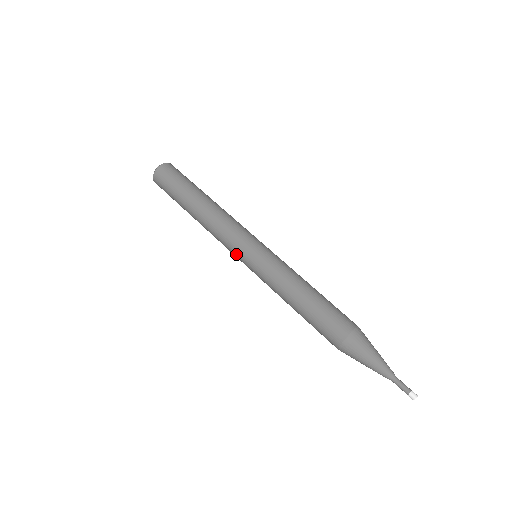
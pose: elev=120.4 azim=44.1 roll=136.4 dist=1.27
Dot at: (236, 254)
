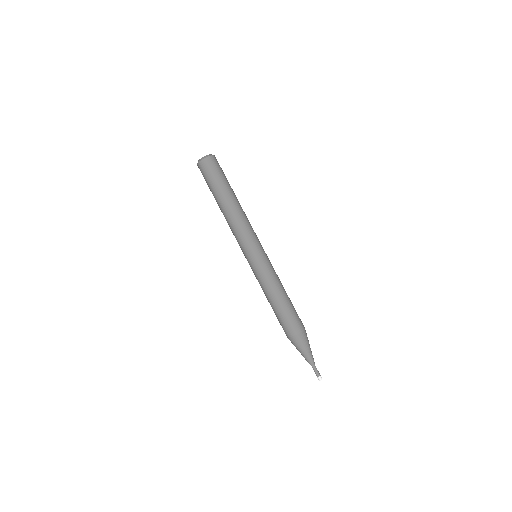
Dot at: (242, 251)
